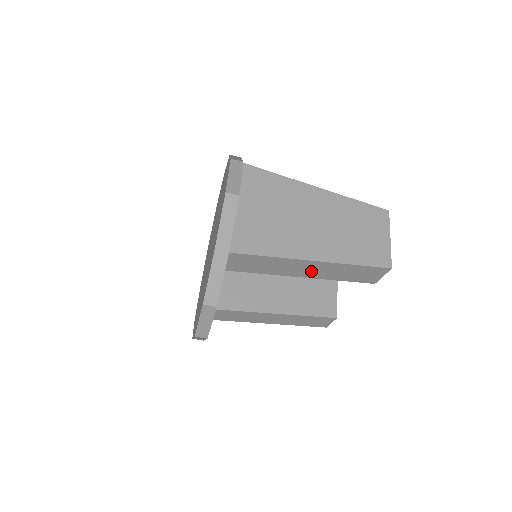
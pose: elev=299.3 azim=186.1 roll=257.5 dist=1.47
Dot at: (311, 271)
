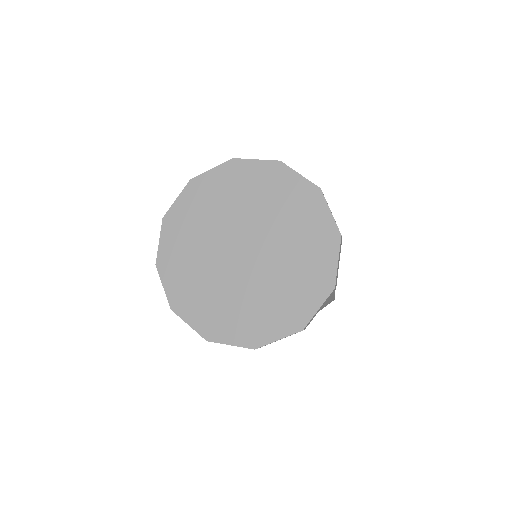
Dot at: occluded
